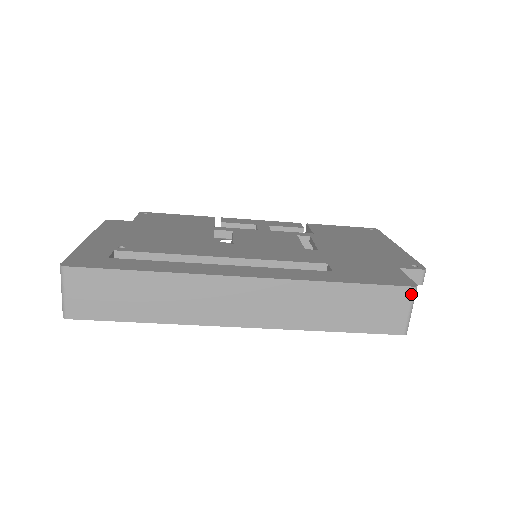
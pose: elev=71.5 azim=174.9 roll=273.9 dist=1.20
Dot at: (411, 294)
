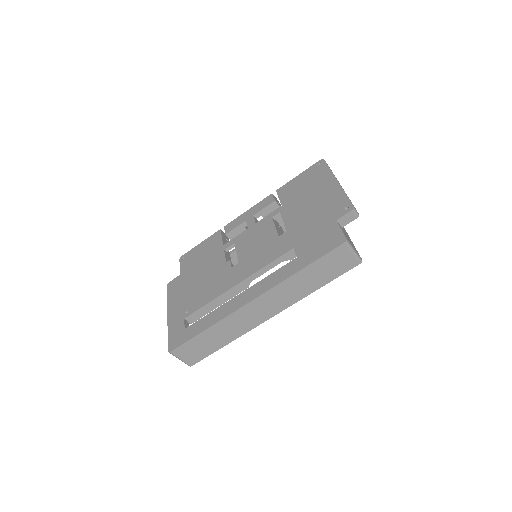
Dot at: (346, 246)
